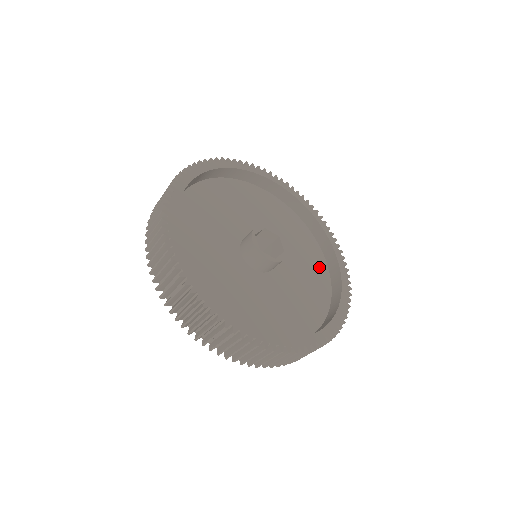
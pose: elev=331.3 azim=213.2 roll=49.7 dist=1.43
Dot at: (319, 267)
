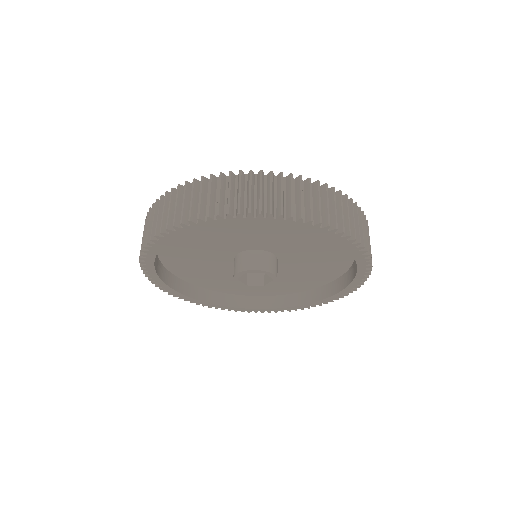
Dot at: (314, 282)
